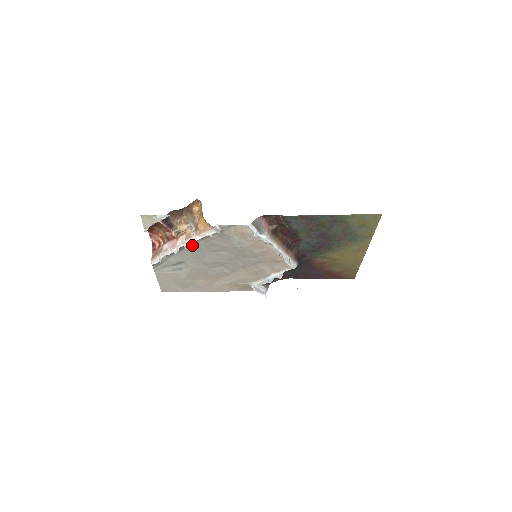
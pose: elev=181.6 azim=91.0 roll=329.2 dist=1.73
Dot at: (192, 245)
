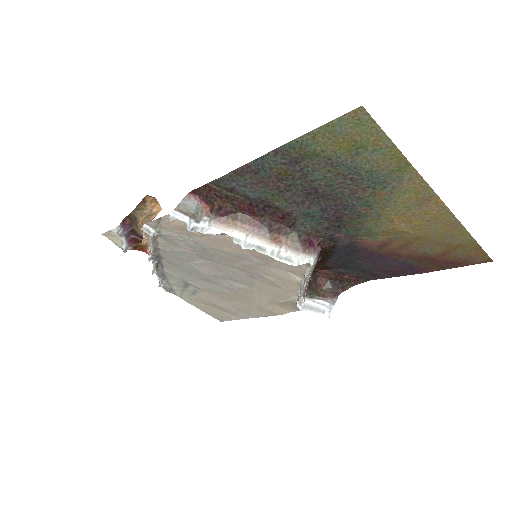
Dot at: (149, 259)
